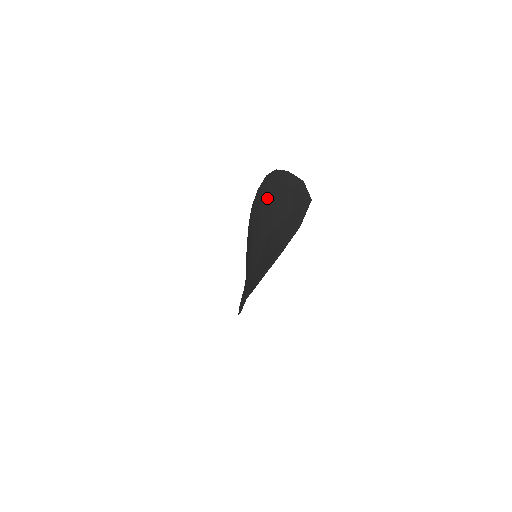
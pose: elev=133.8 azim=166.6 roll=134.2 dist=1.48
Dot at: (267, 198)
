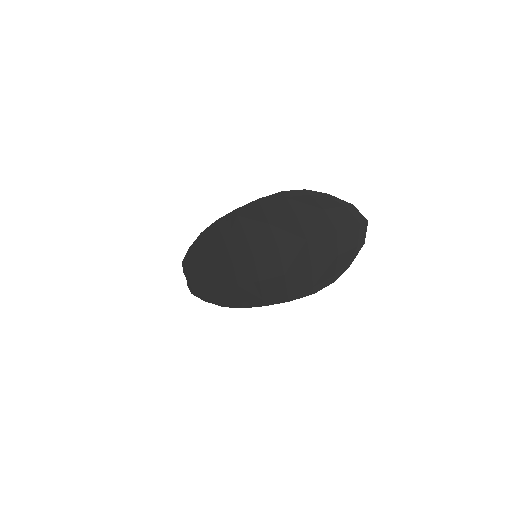
Dot at: (287, 211)
